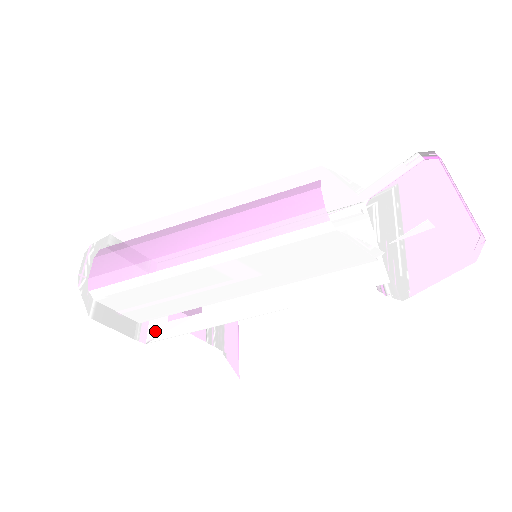
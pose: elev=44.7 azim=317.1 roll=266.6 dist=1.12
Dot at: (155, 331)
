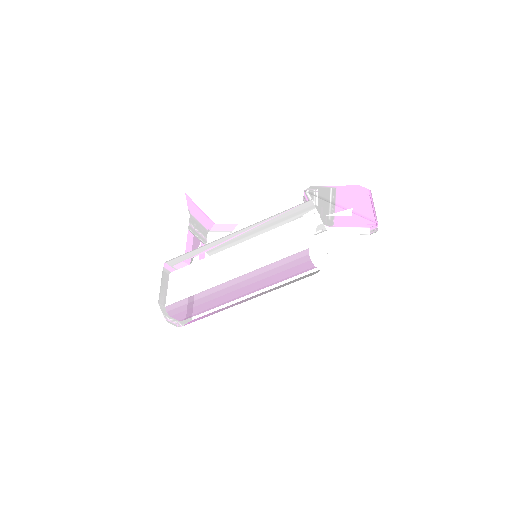
Dot at: occluded
